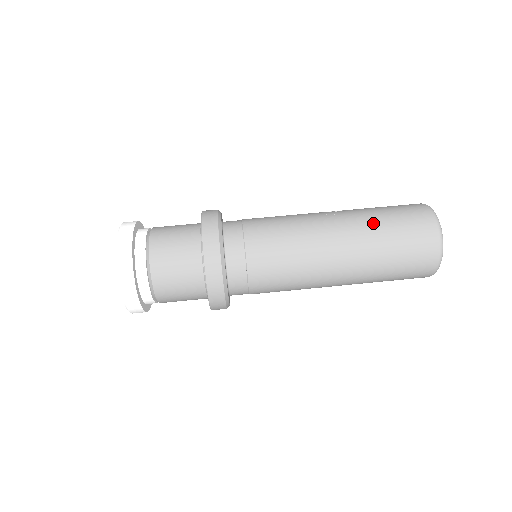
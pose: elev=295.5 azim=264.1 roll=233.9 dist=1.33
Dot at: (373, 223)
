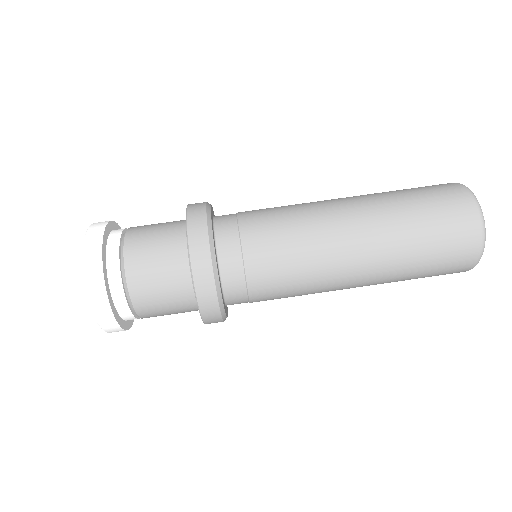
Dot at: (389, 194)
